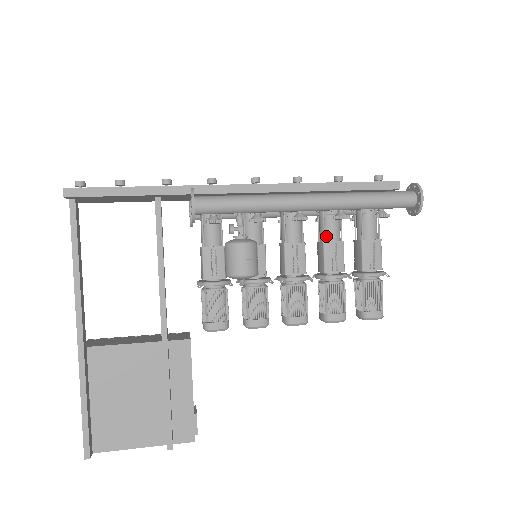
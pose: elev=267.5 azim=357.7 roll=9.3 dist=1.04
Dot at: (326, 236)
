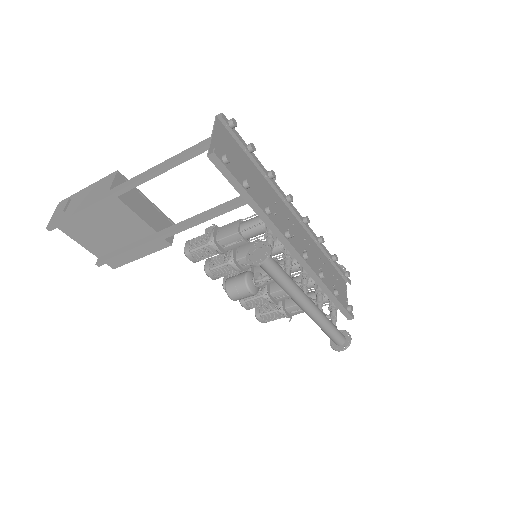
Dot at: occluded
